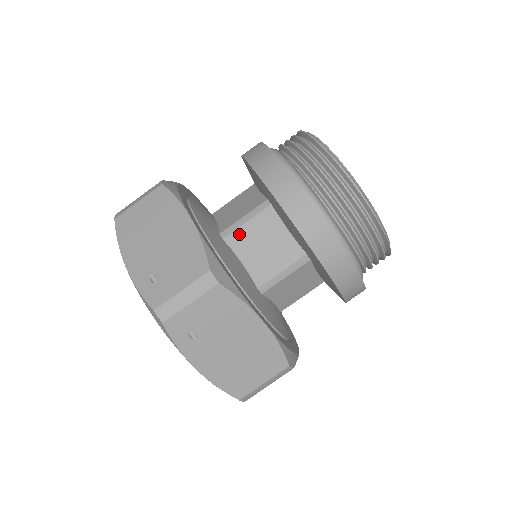
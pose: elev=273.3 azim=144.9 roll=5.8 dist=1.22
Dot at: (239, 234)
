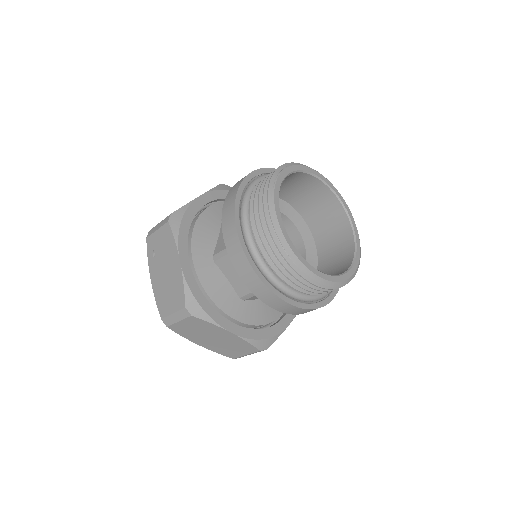
Dot at: occluded
